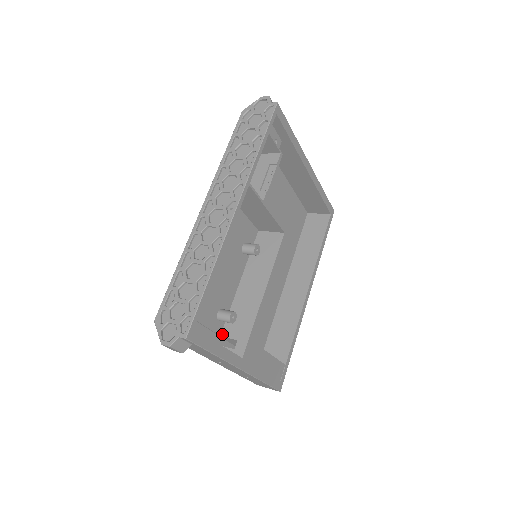
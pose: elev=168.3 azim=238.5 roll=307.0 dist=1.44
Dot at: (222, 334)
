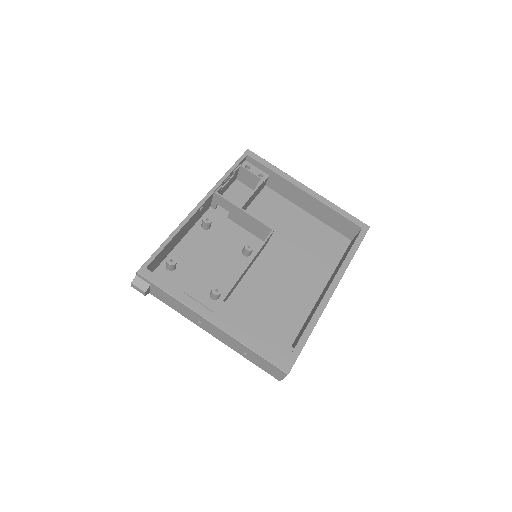
Dot at: occluded
